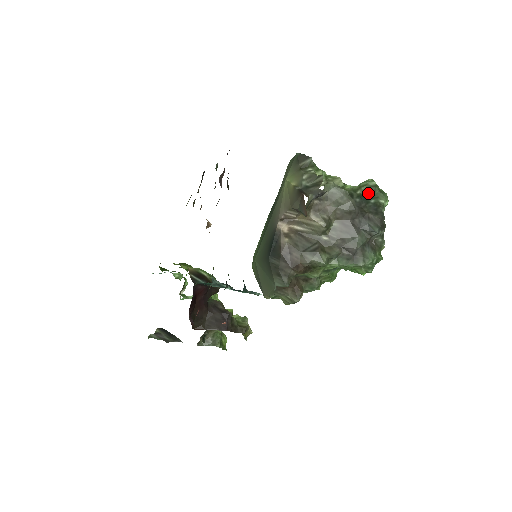
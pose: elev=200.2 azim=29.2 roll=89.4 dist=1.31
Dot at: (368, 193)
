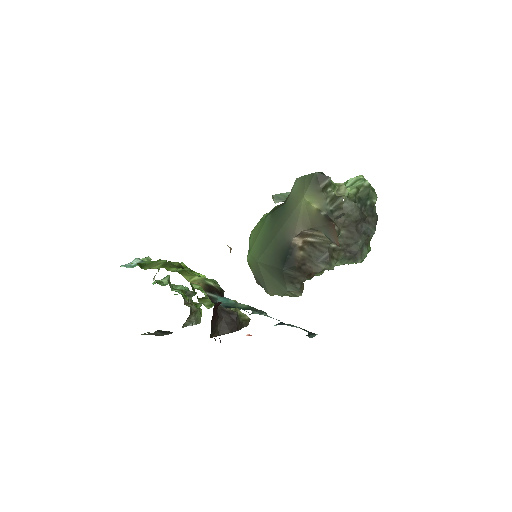
Dot at: (364, 195)
